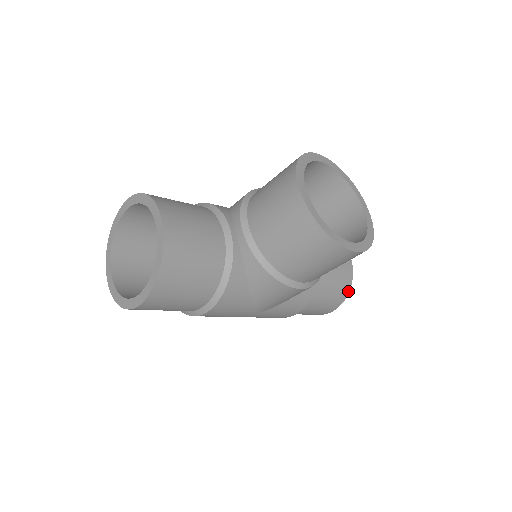
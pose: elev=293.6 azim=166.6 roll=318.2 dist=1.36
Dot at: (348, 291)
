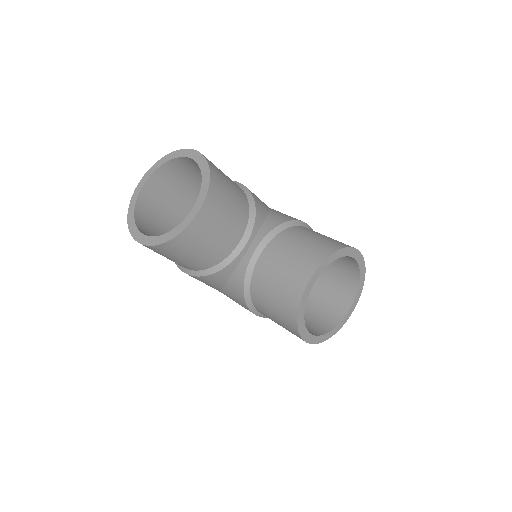
Dot at: occluded
